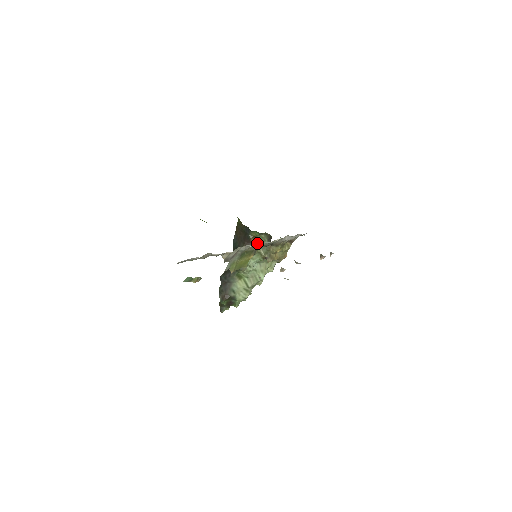
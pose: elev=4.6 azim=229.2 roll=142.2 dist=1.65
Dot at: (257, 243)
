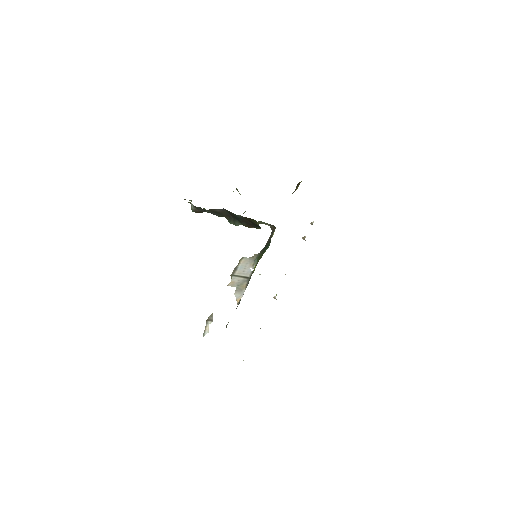
Dot at: occluded
